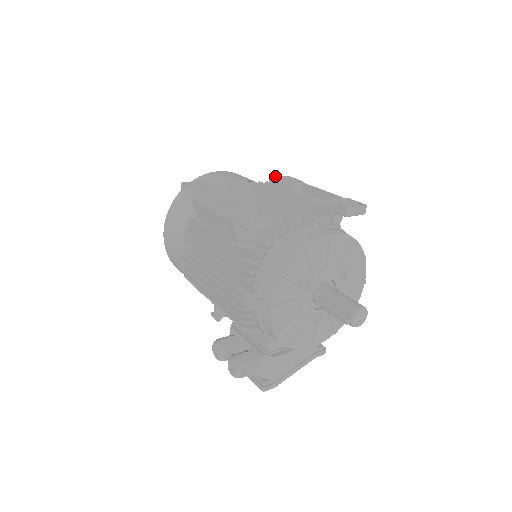
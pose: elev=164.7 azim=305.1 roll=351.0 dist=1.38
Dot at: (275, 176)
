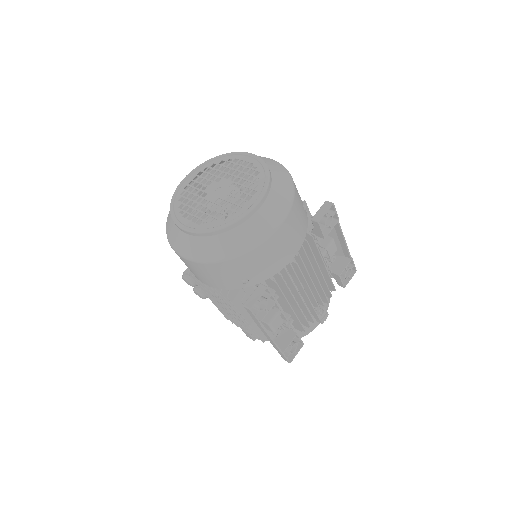
Dot at: occluded
